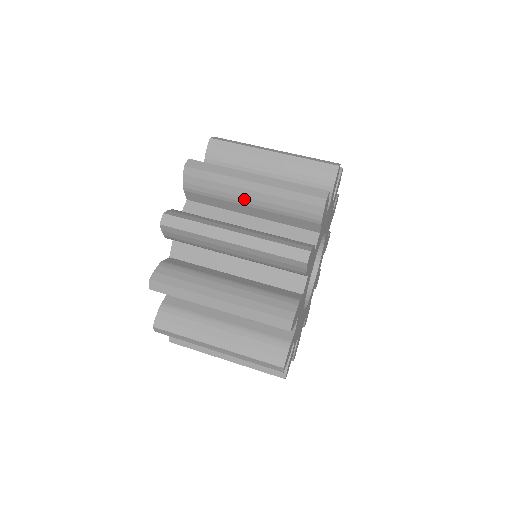
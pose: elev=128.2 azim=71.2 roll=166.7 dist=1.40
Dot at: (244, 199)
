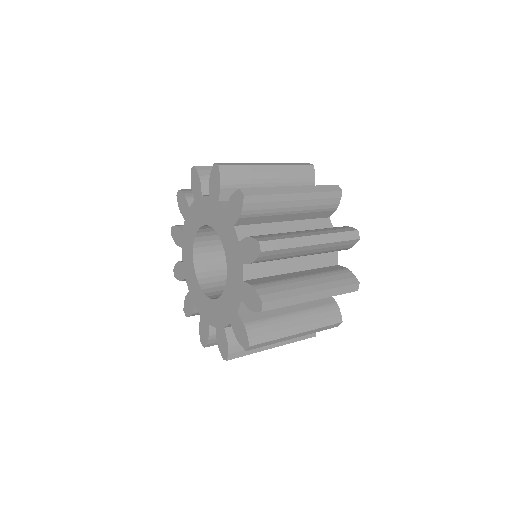
Dot at: (267, 181)
